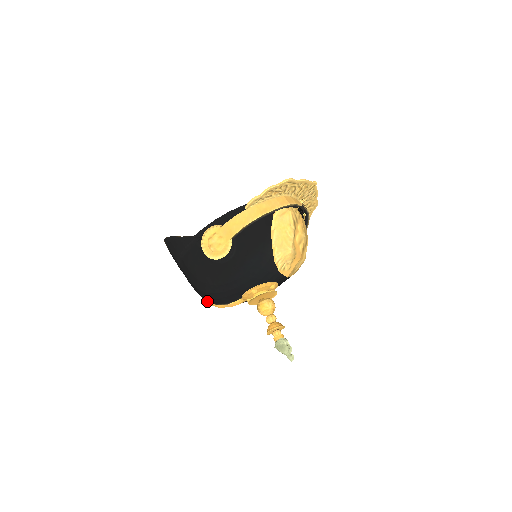
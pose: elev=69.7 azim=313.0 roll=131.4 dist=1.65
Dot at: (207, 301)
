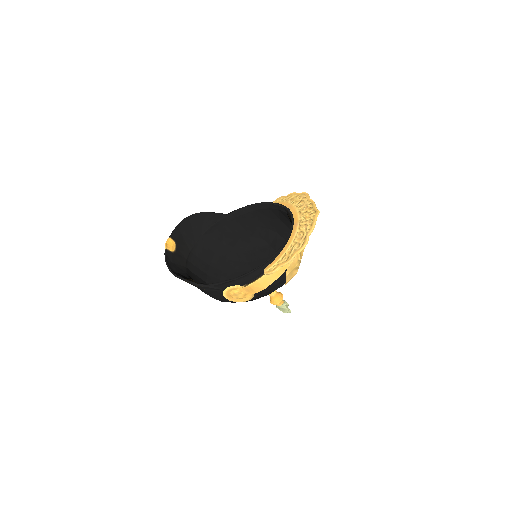
Dot at: occluded
